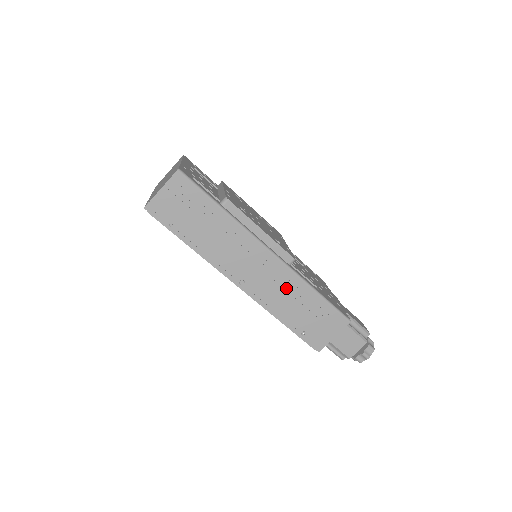
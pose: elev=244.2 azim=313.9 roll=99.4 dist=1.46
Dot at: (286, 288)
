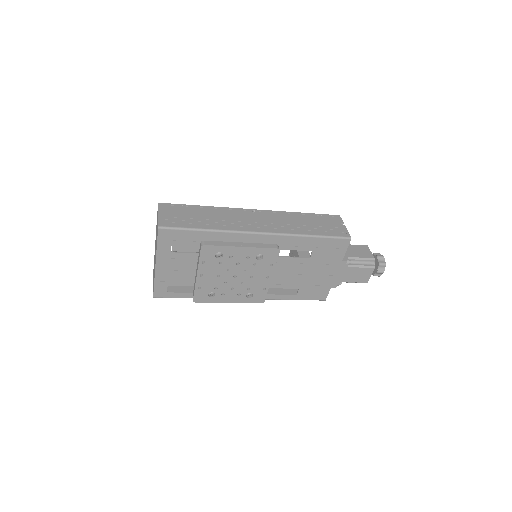
Dot at: (268, 290)
